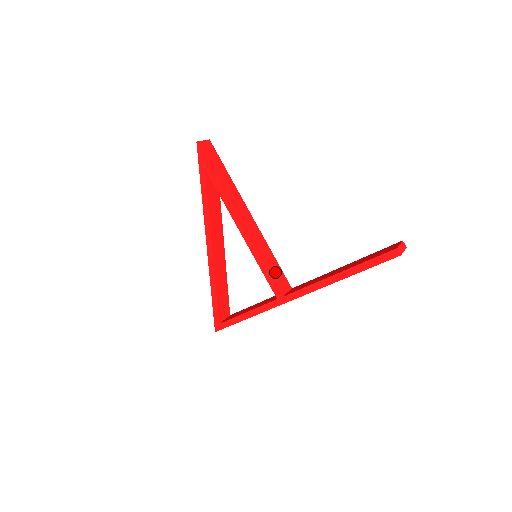
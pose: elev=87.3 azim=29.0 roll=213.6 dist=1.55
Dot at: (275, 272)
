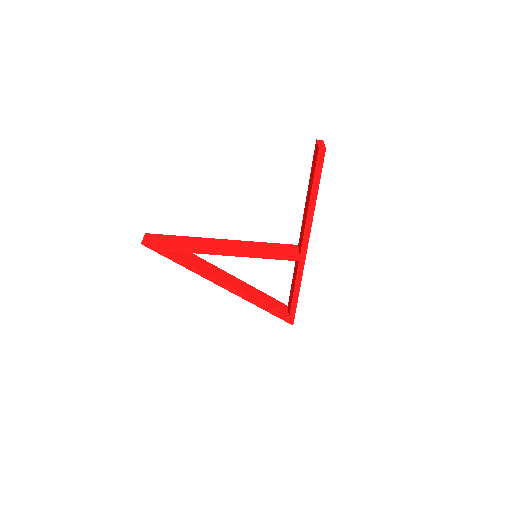
Dot at: (277, 250)
